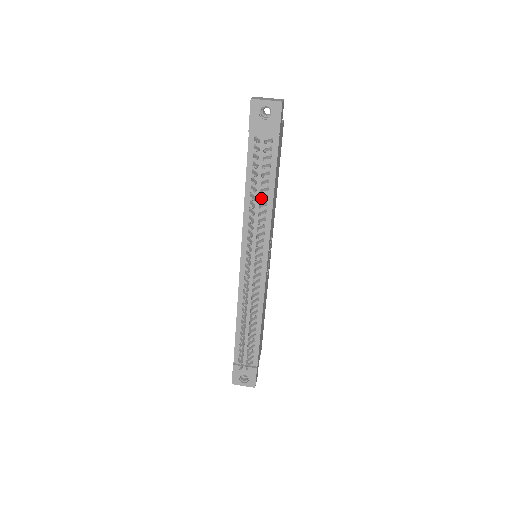
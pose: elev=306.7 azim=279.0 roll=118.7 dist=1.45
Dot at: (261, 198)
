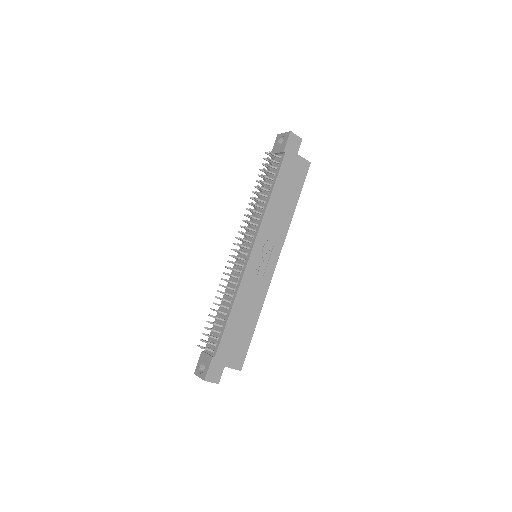
Dot at: (258, 192)
